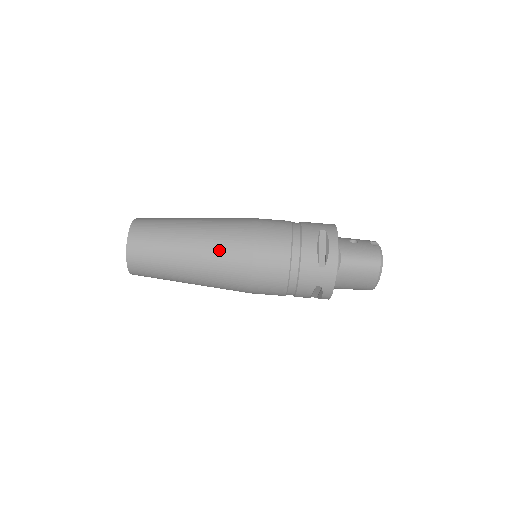
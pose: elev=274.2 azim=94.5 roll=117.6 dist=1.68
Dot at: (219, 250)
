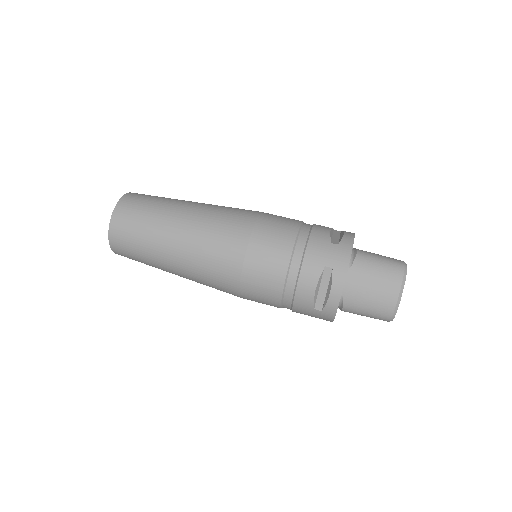
Dot at: (220, 212)
